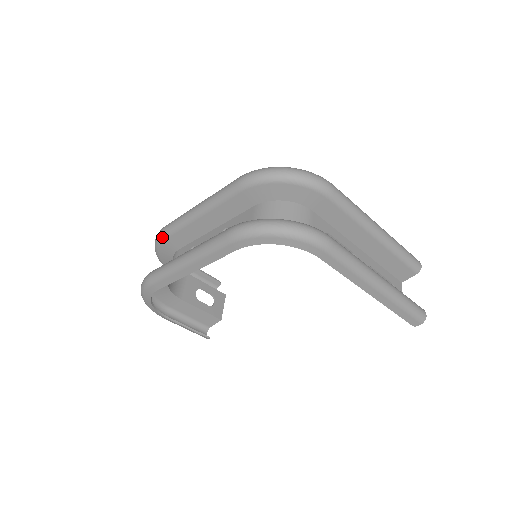
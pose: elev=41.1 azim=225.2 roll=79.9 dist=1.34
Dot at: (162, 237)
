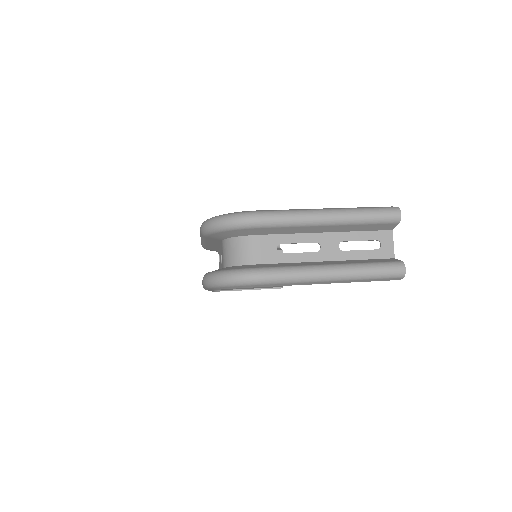
Dot at: occluded
